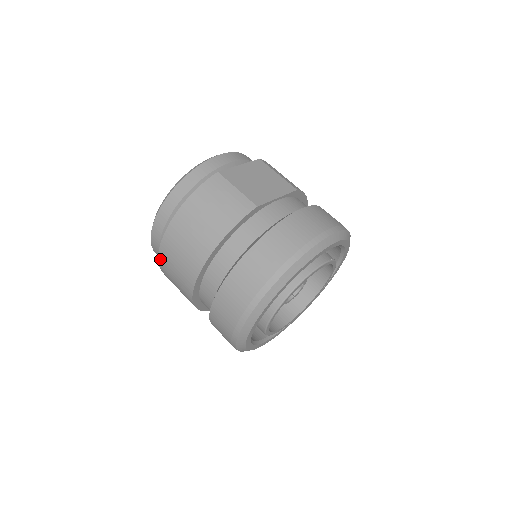
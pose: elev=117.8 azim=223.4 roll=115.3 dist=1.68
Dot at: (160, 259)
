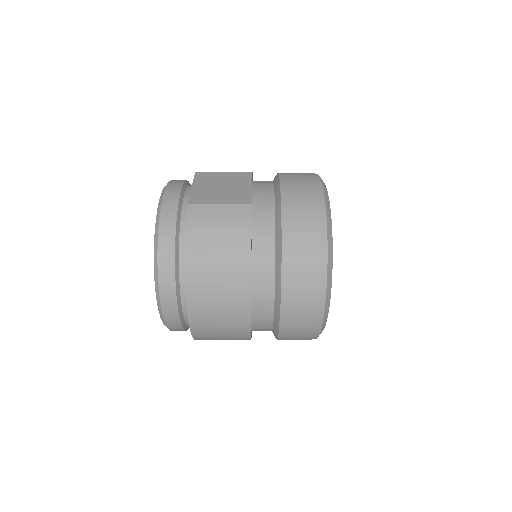
Dot at: (193, 325)
